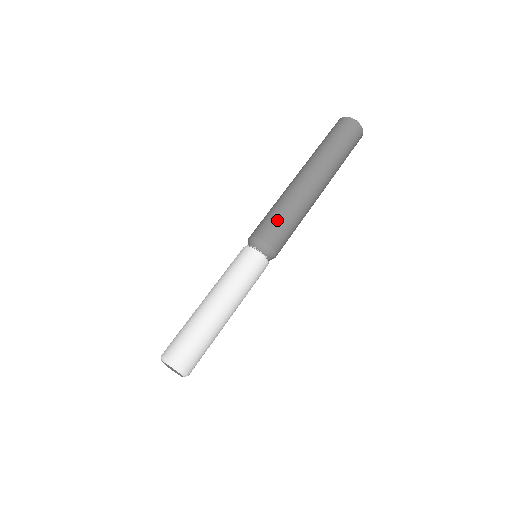
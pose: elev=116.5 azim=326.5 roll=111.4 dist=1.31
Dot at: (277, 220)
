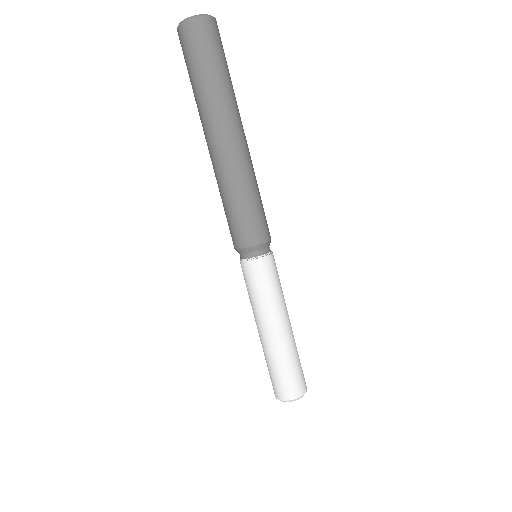
Dot at: (256, 212)
